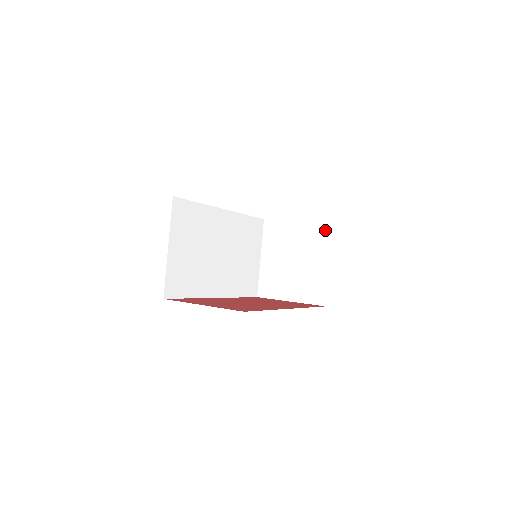
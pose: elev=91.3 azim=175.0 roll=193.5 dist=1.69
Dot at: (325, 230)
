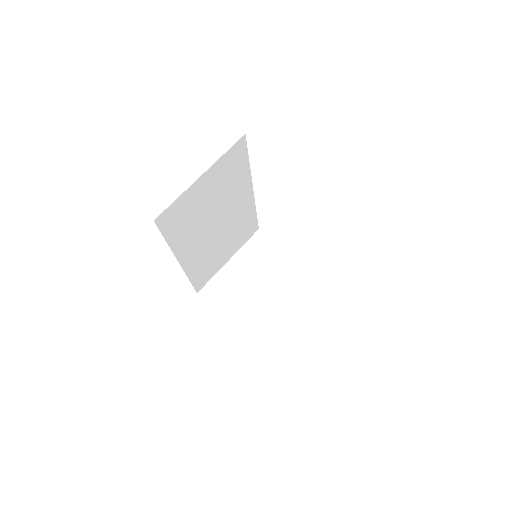
Dot at: (313, 283)
